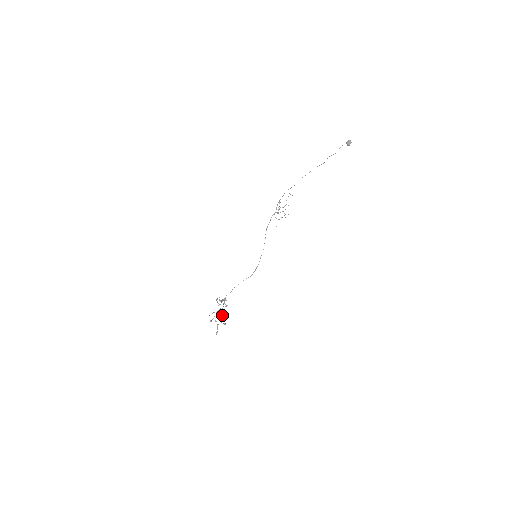
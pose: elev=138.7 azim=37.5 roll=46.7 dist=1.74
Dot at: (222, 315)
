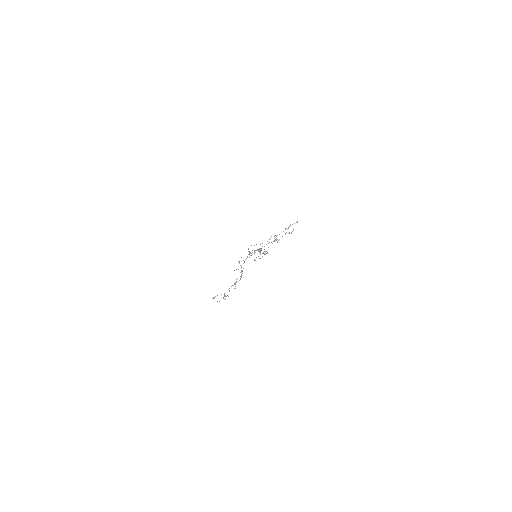
Dot at: (285, 228)
